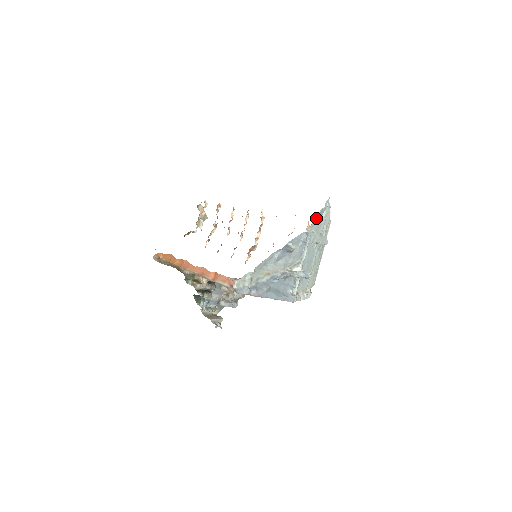
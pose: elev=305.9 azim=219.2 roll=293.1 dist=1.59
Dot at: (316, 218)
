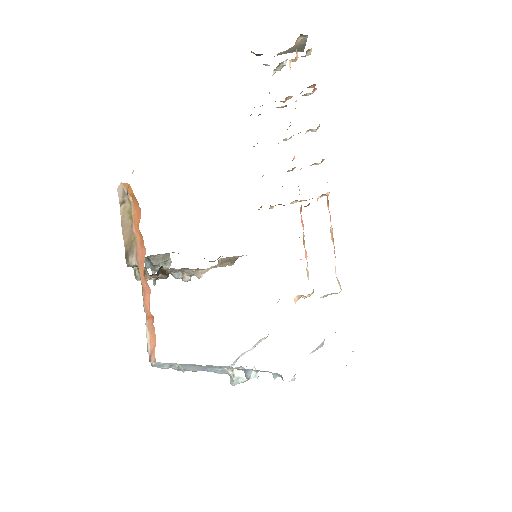
Dot at: occluded
